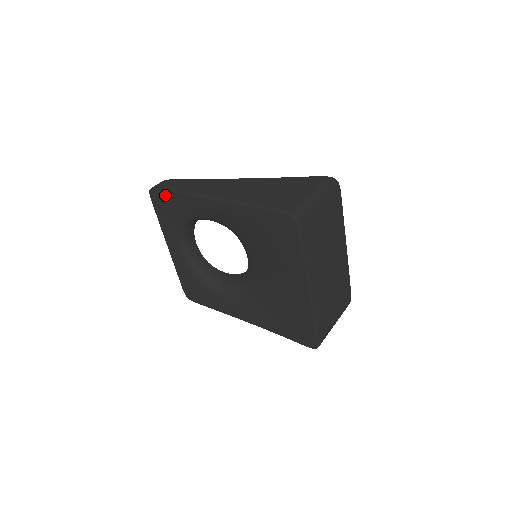
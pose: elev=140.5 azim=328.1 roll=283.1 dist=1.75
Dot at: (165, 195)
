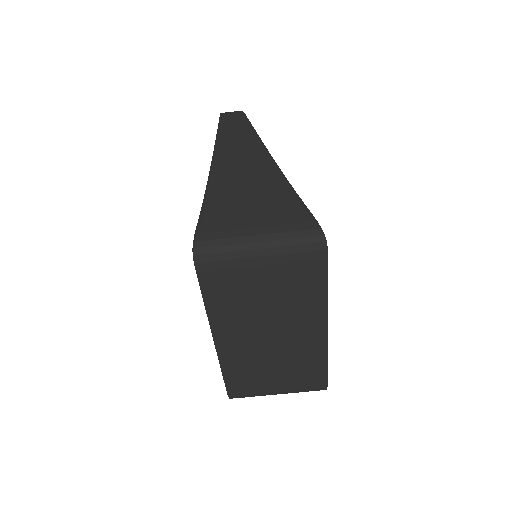
Dot at: occluded
